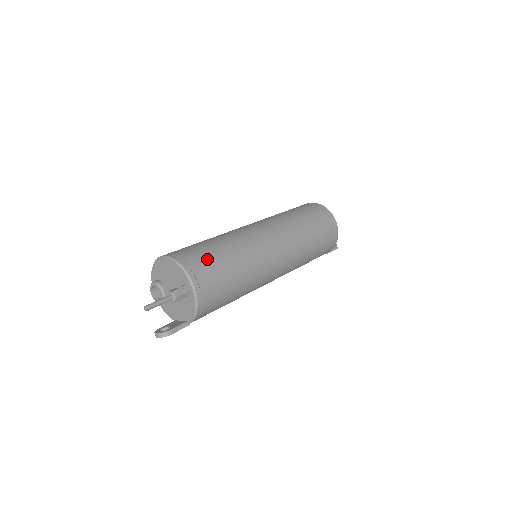
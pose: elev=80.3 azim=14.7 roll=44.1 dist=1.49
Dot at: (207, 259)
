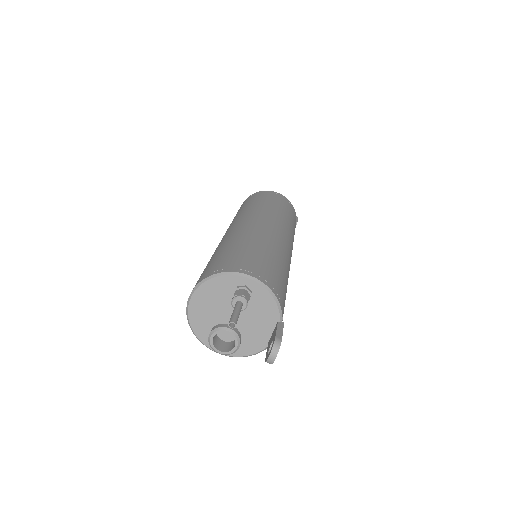
Dot at: (225, 258)
